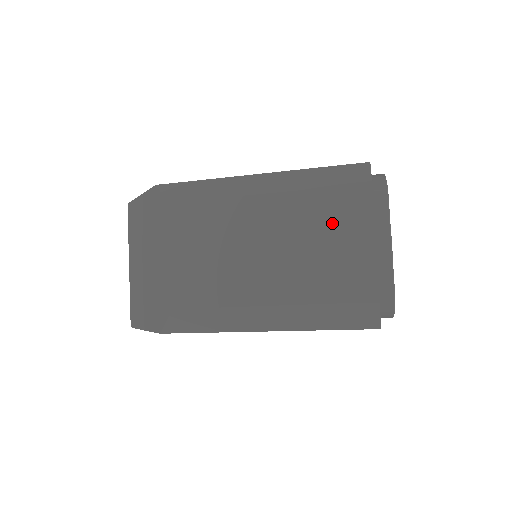
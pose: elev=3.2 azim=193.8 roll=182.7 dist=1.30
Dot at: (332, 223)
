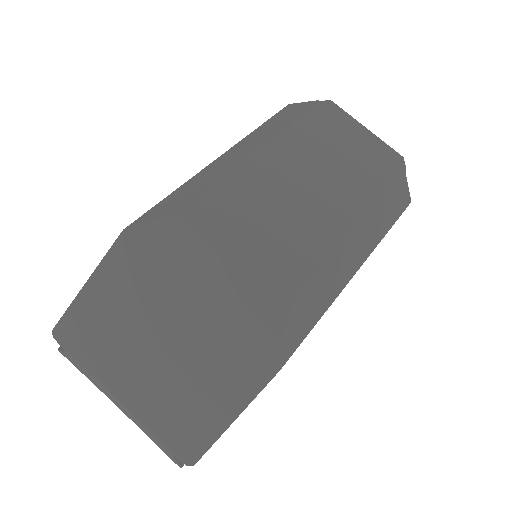
Dot at: (324, 139)
